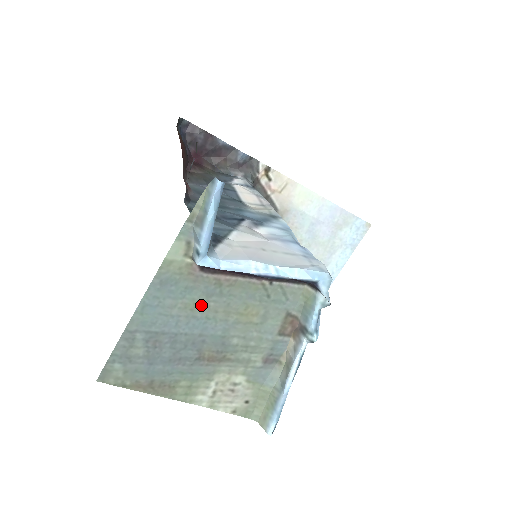
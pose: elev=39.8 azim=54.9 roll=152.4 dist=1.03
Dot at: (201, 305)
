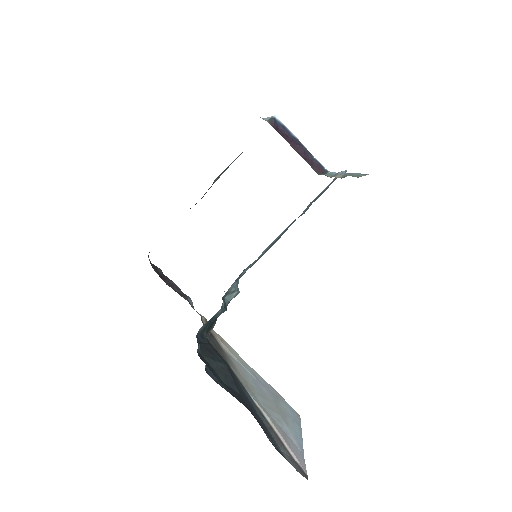
Dot at: occluded
